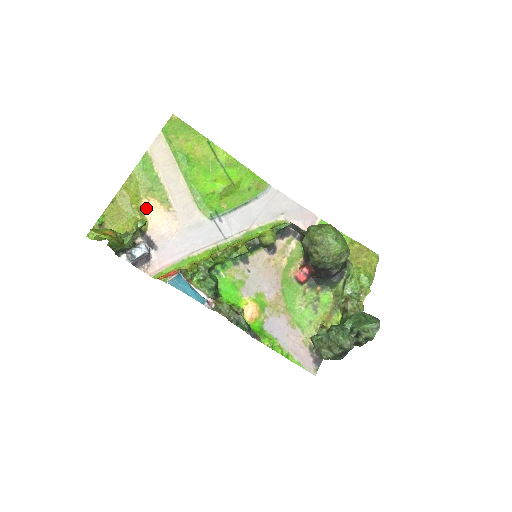
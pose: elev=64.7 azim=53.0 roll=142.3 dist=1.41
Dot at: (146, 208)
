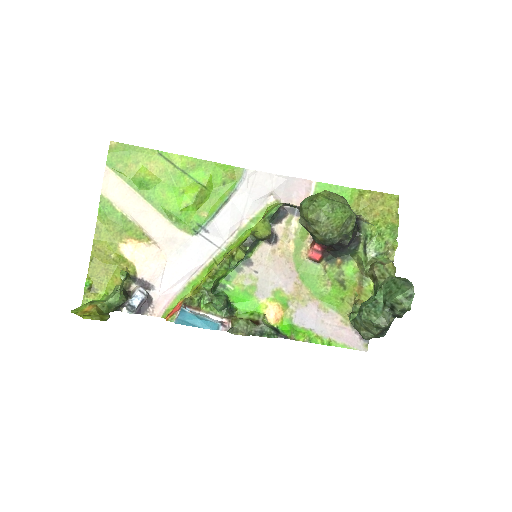
Dot at: (126, 252)
